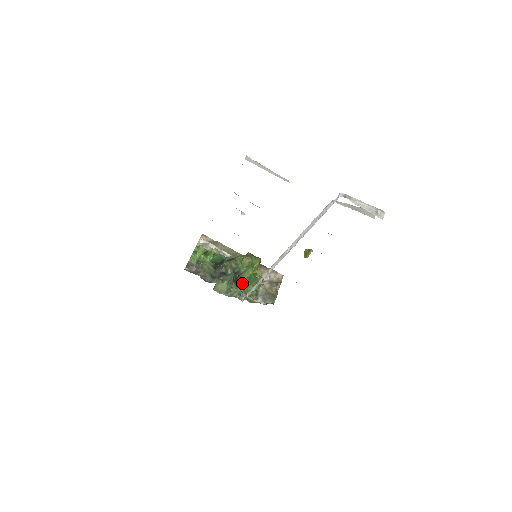
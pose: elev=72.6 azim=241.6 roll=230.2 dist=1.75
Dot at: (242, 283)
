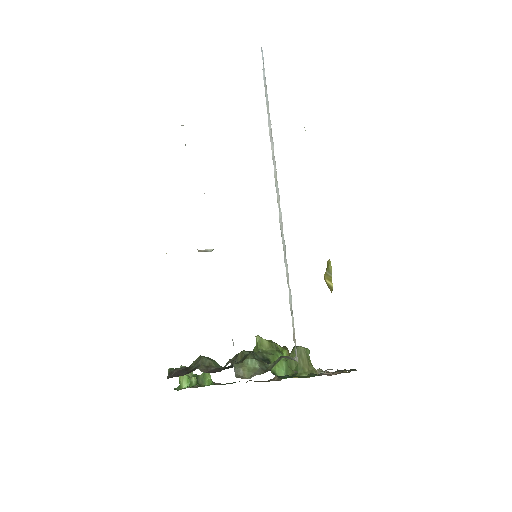
Dot at: (283, 376)
